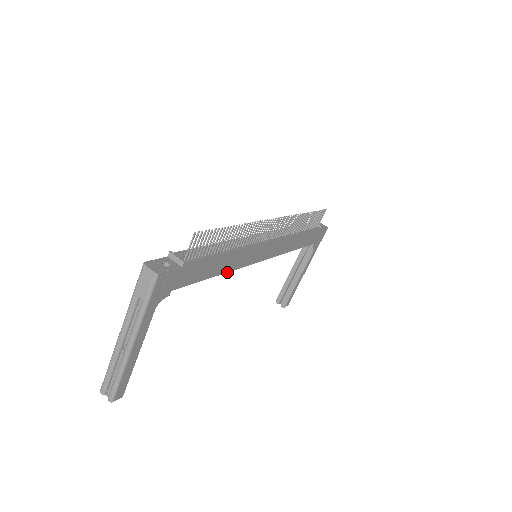
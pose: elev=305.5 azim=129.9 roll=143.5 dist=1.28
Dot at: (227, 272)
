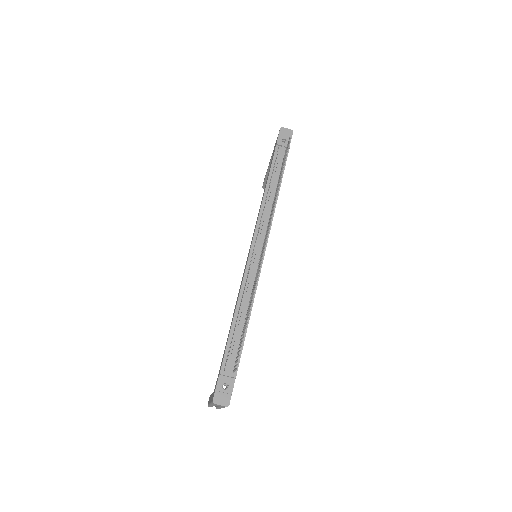
Dot at: occluded
